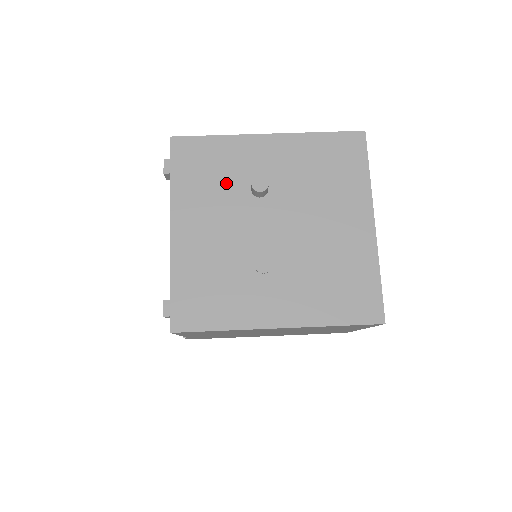
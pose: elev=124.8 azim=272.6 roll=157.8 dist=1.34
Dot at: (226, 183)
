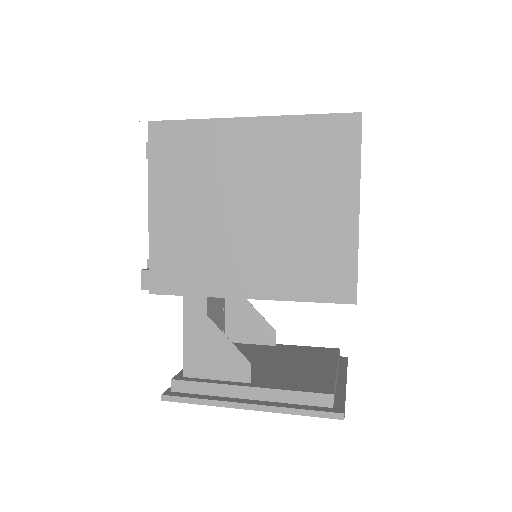
Dot at: occluded
